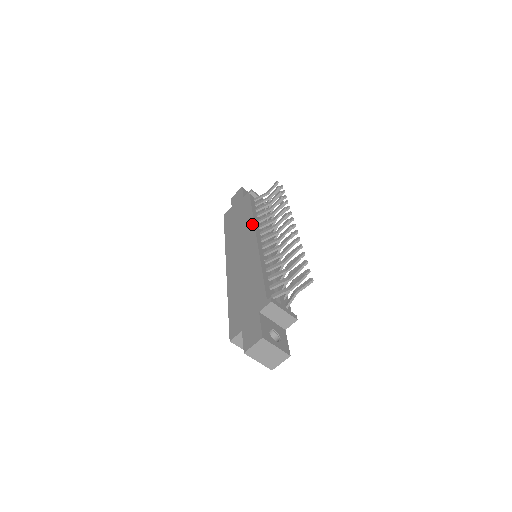
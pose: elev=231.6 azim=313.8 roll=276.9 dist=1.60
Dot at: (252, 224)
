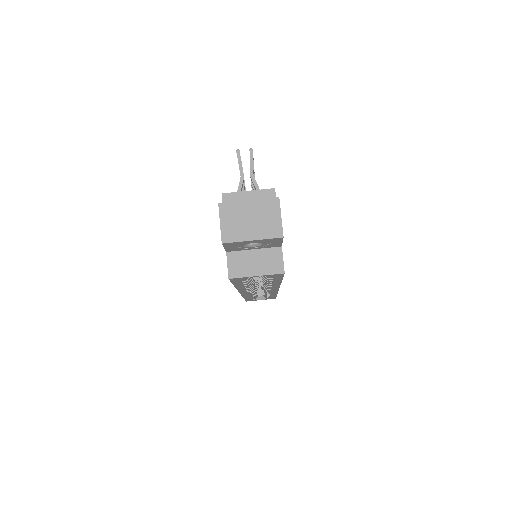
Dot at: occluded
